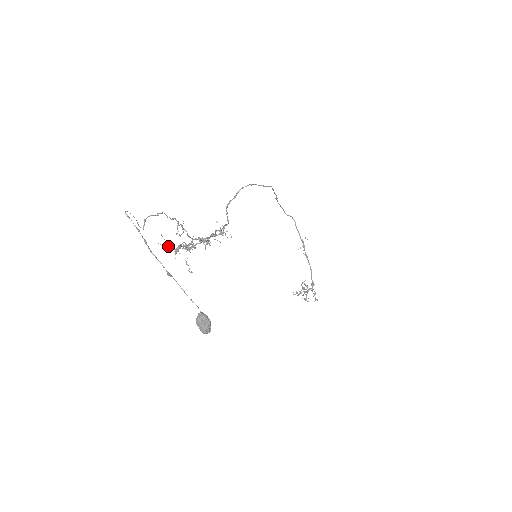
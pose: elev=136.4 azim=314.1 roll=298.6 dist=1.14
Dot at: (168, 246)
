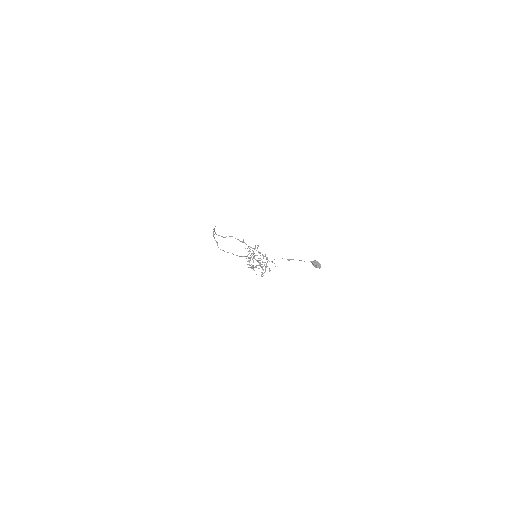
Dot at: (256, 267)
